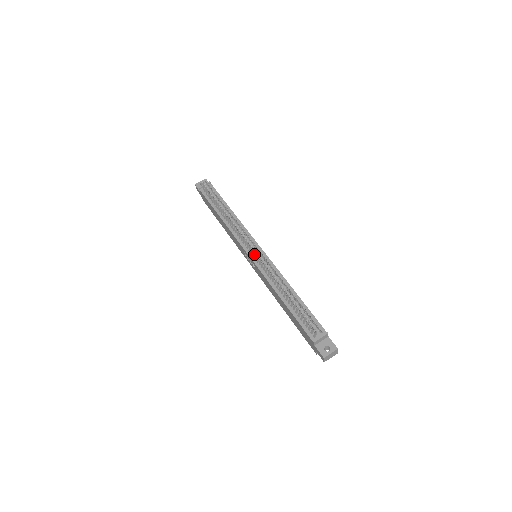
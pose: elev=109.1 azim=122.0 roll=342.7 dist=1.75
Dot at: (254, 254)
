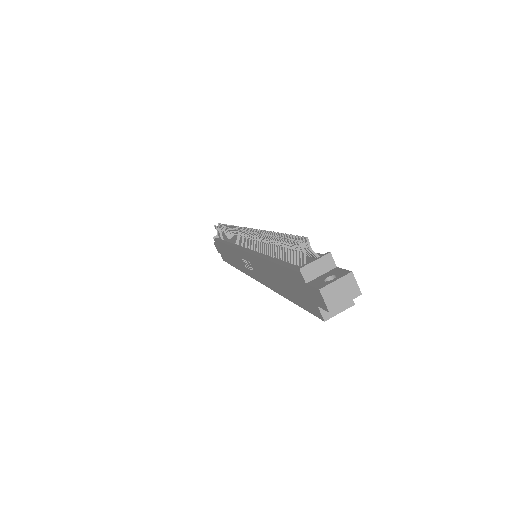
Dot at: (246, 243)
